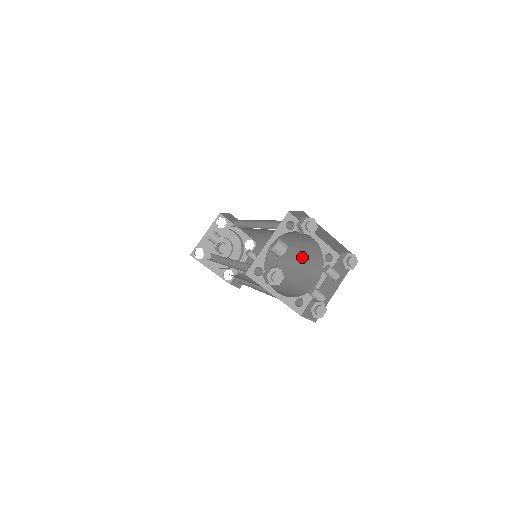
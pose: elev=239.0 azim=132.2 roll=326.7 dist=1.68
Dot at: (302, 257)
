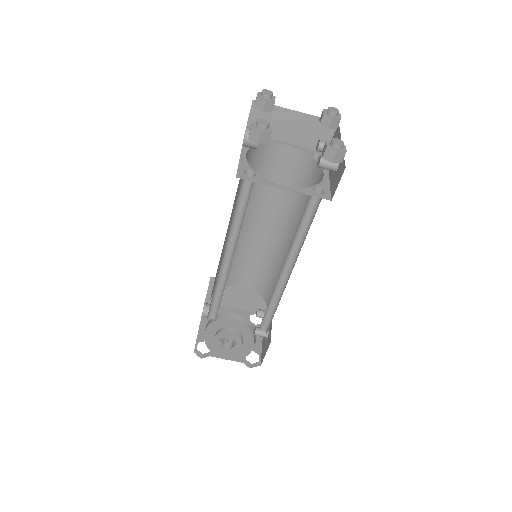
Dot at: (297, 201)
